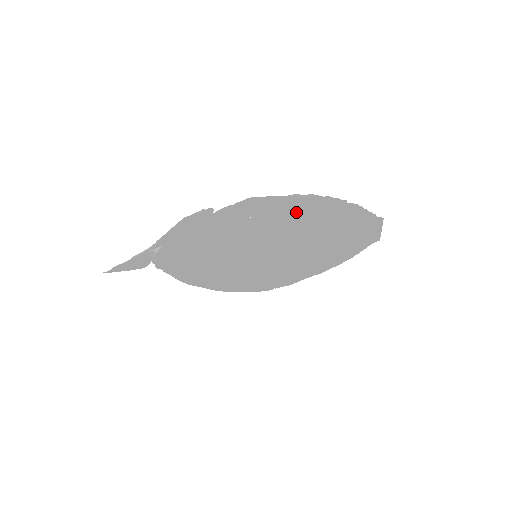
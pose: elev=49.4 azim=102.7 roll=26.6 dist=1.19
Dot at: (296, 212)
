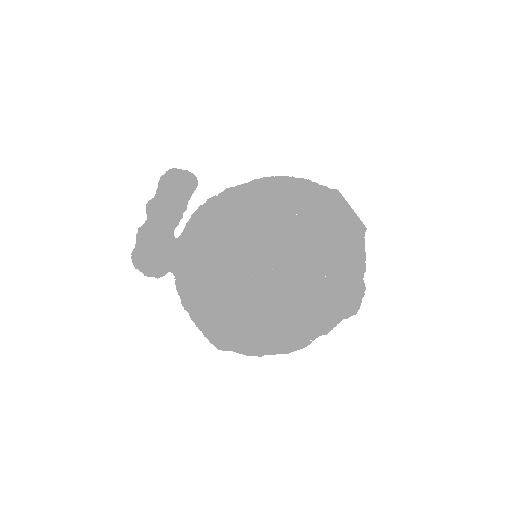
Dot at: (261, 190)
